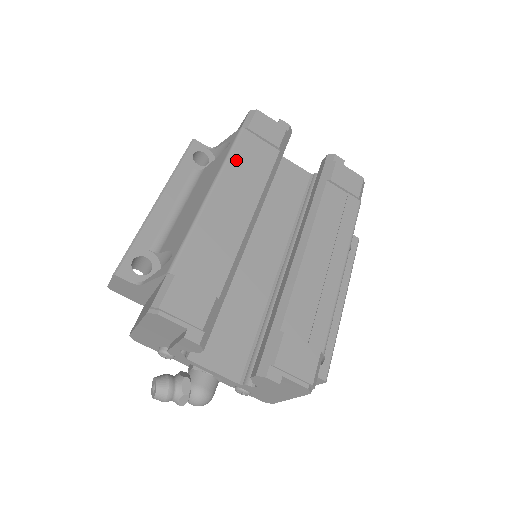
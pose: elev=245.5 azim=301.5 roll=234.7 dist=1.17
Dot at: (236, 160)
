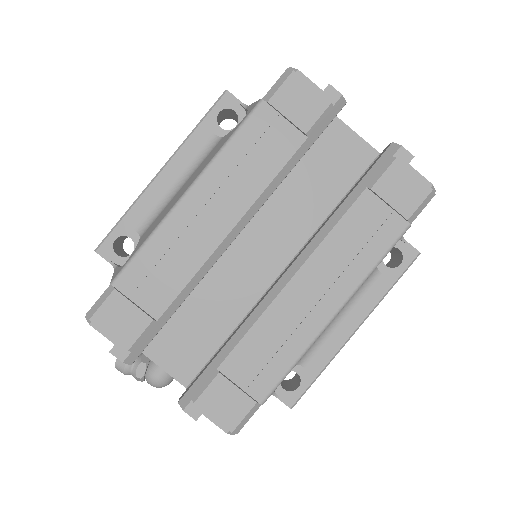
Dot at: (235, 150)
